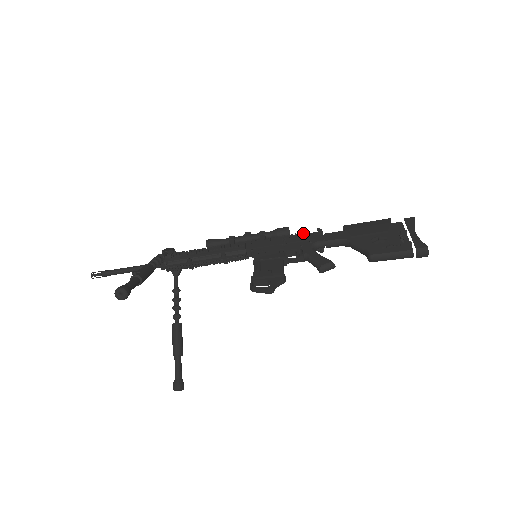
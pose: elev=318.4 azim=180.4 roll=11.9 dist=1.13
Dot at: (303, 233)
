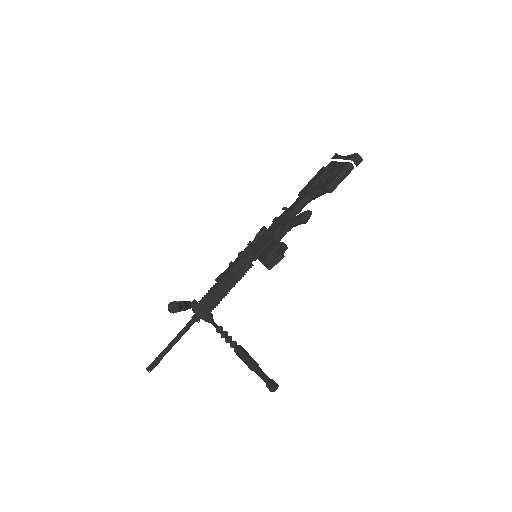
Dot at: occluded
